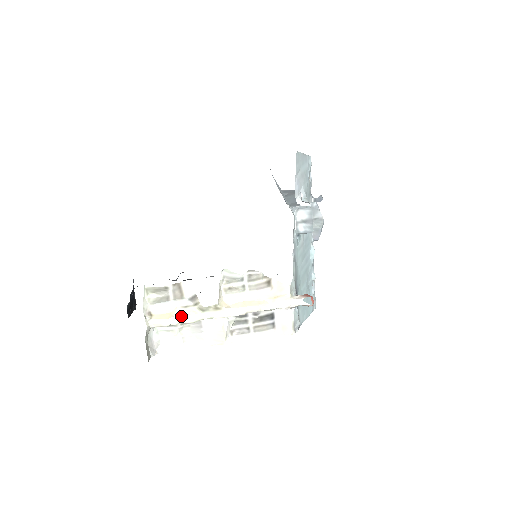
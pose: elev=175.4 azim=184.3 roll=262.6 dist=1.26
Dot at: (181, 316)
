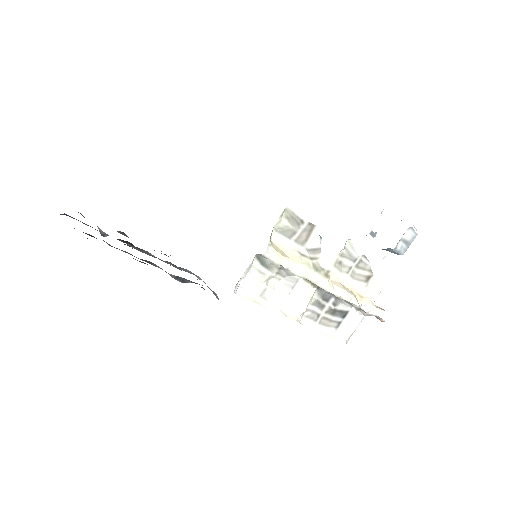
Dot at: (297, 262)
